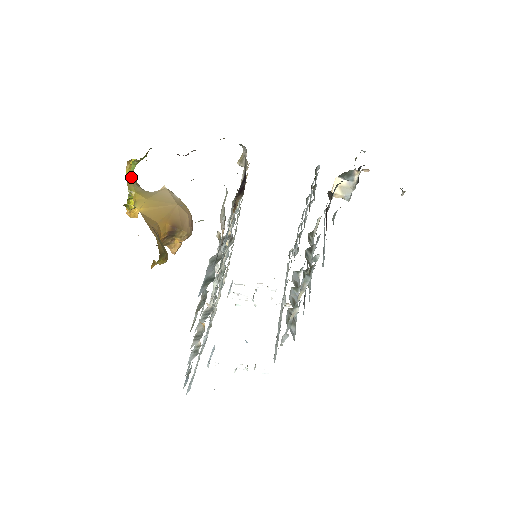
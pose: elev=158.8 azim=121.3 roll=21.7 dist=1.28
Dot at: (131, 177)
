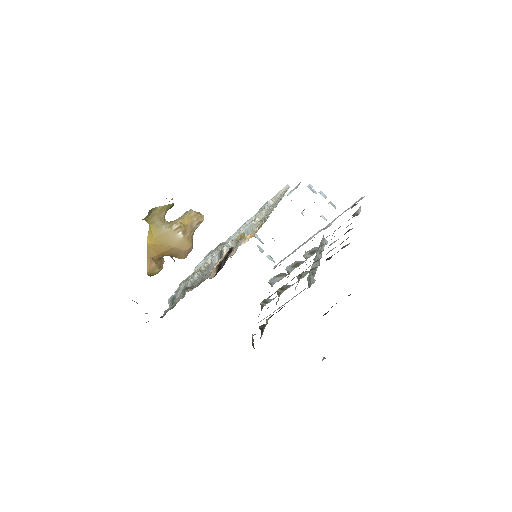
Dot at: (146, 217)
